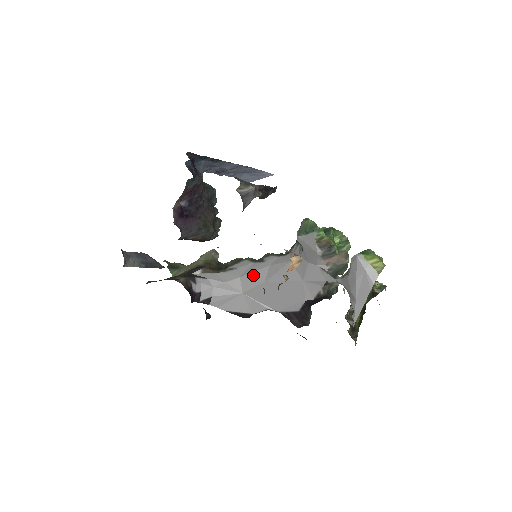
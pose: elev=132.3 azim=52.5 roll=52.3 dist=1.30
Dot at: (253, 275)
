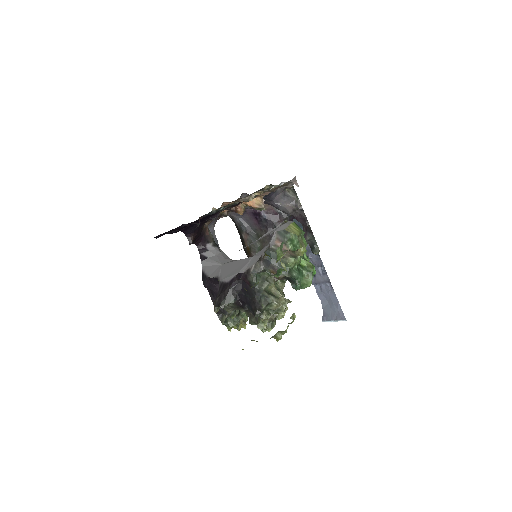
Dot at: occluded
